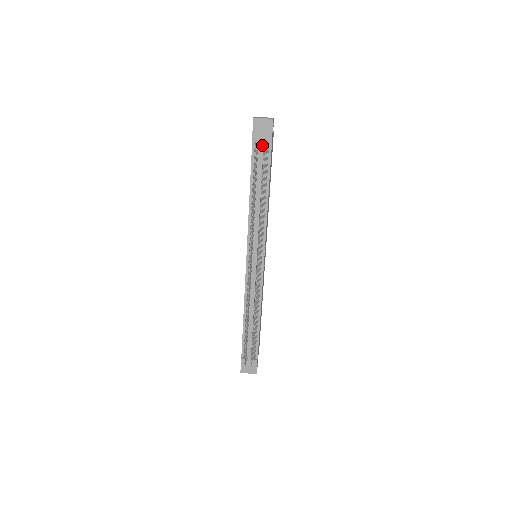
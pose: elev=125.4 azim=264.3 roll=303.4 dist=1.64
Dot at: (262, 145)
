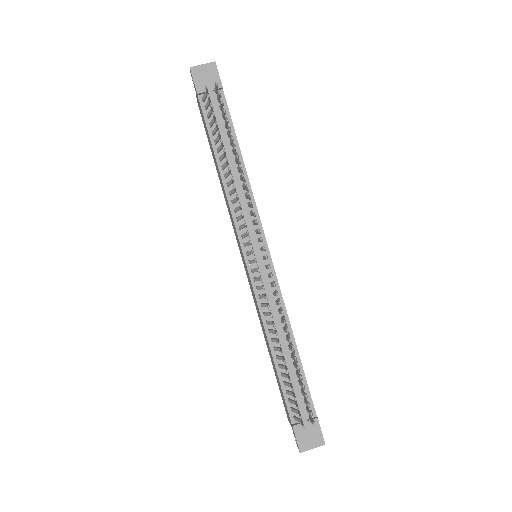
Dot at: (212, 97)
